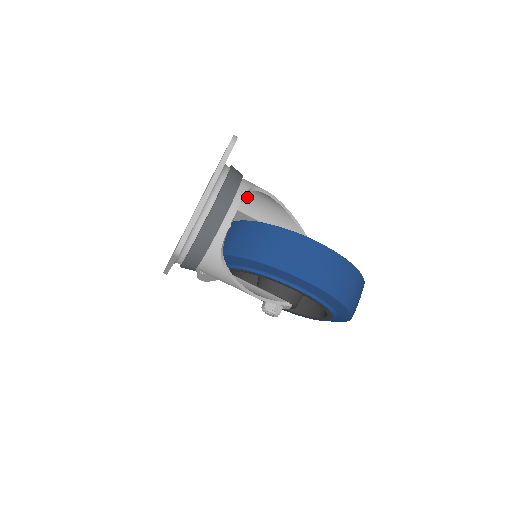
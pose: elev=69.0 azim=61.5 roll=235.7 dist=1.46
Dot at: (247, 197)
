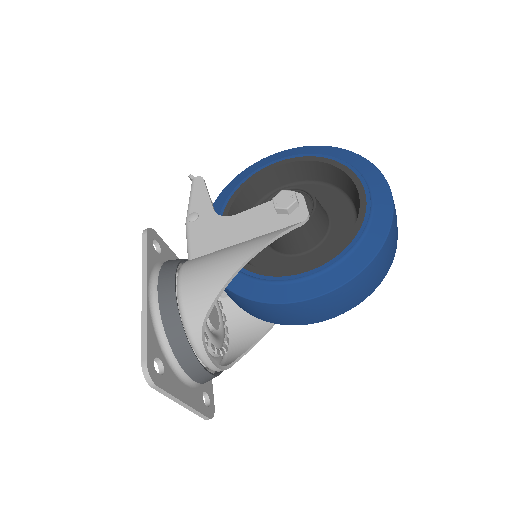
Dot at: (198, 270)
